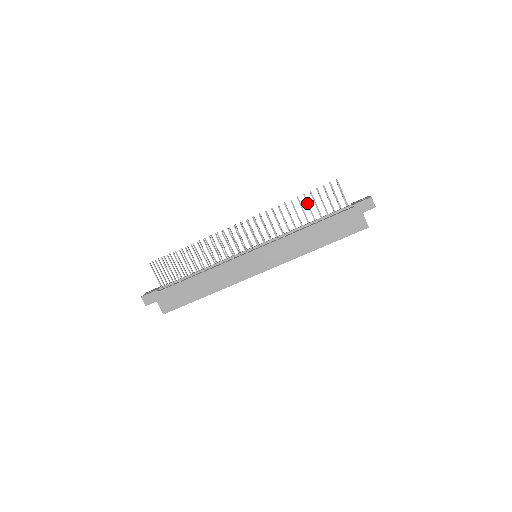
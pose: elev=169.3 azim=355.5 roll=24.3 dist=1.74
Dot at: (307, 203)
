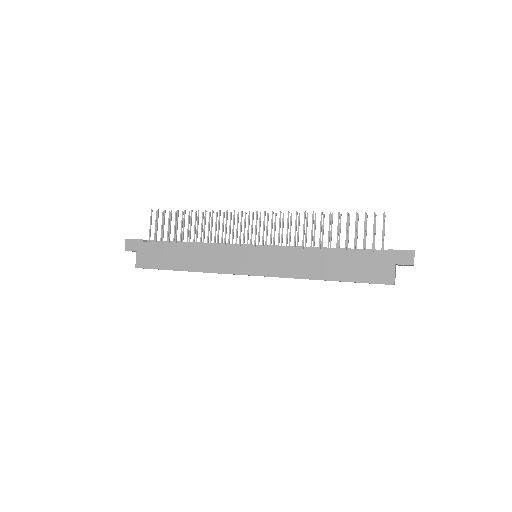
Dot at: (338, 223)
